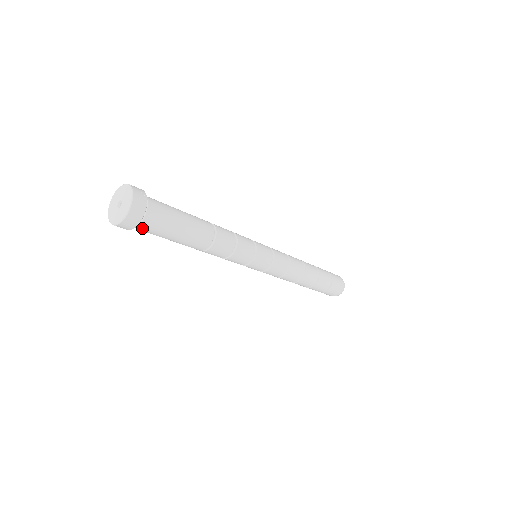
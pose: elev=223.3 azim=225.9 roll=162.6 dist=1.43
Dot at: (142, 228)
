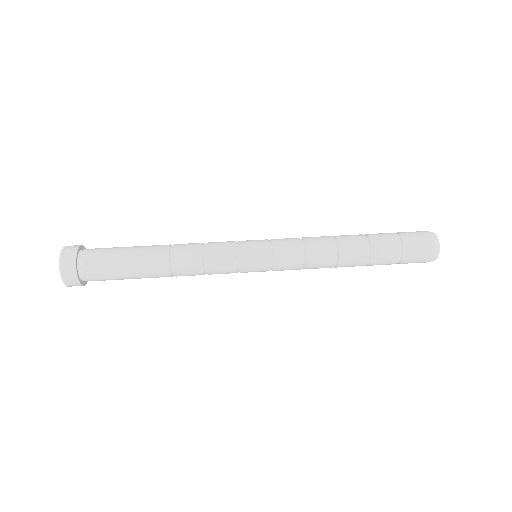
Dot at: (89, 276)
